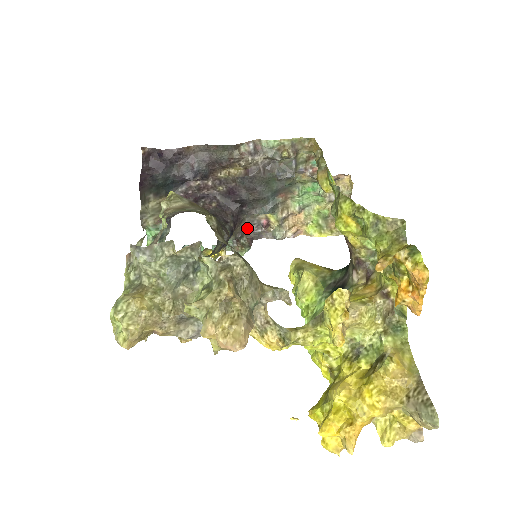
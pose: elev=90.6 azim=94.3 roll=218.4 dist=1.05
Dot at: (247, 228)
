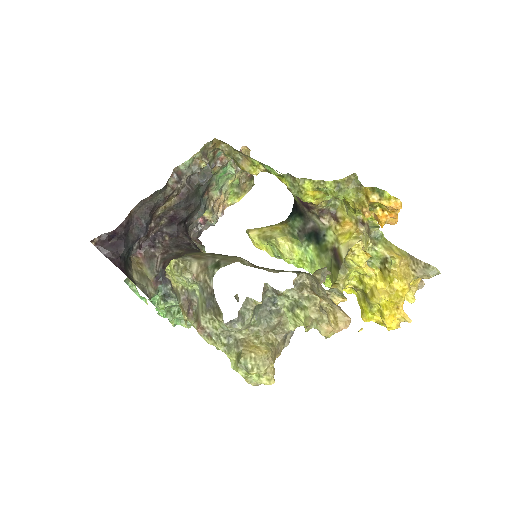
Dot at: (190, 234)
